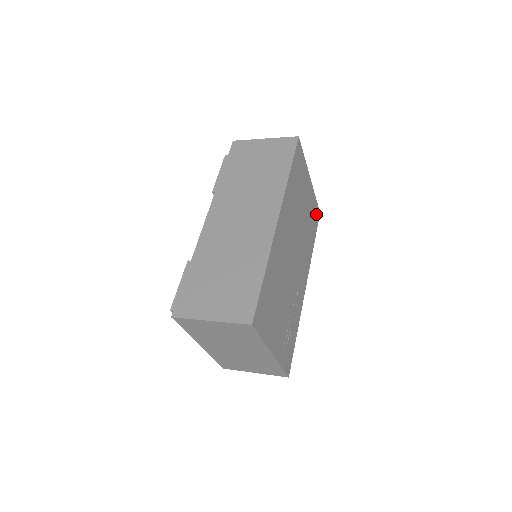
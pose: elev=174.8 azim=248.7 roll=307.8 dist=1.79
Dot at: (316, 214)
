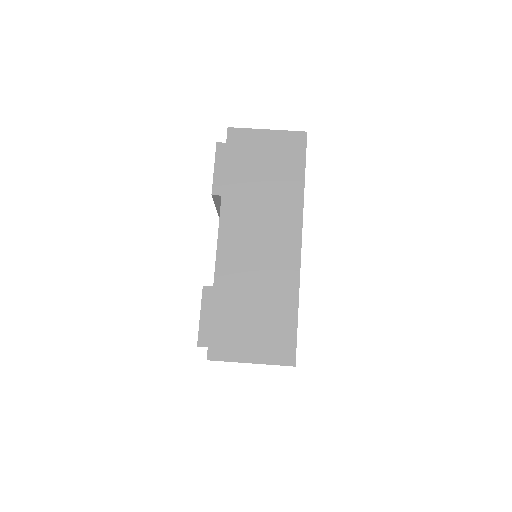
Dot at: occluded
